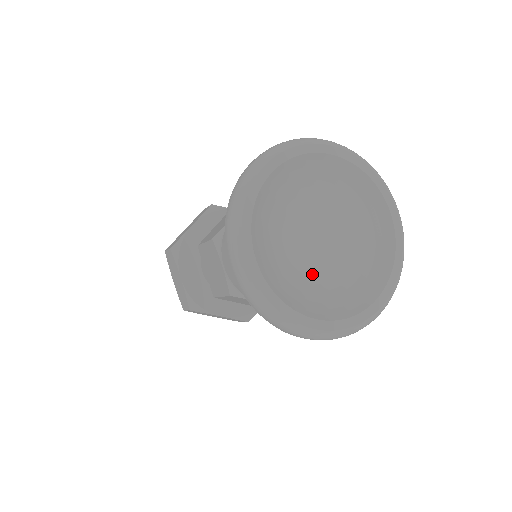
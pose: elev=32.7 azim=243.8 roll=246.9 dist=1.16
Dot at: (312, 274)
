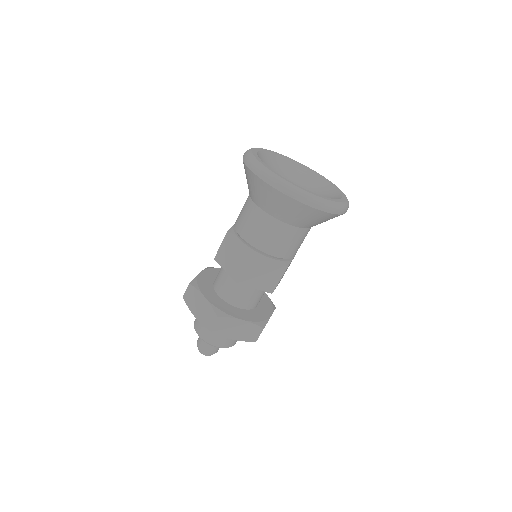
Dot at: occluded
